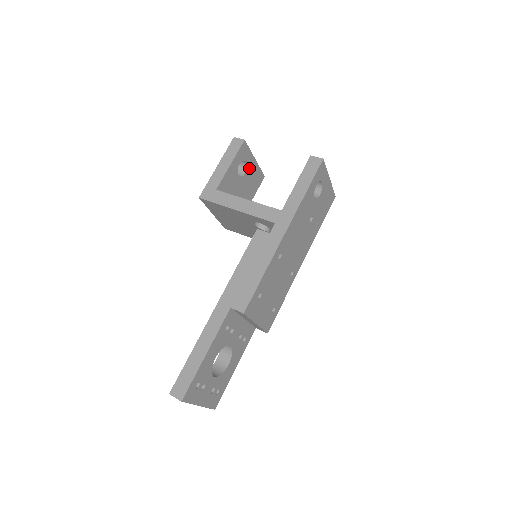
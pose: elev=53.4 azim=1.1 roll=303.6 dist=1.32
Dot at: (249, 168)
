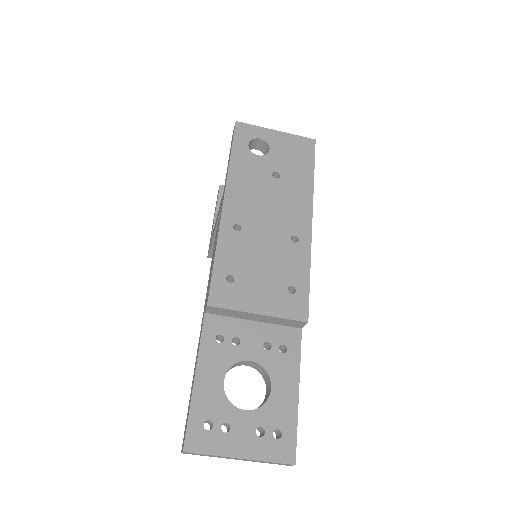
Dot at: occluded
